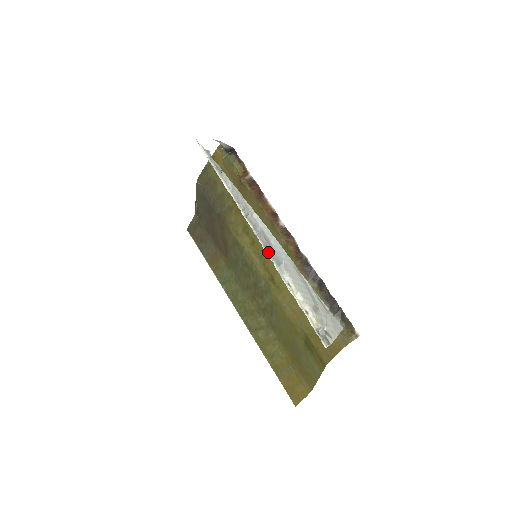
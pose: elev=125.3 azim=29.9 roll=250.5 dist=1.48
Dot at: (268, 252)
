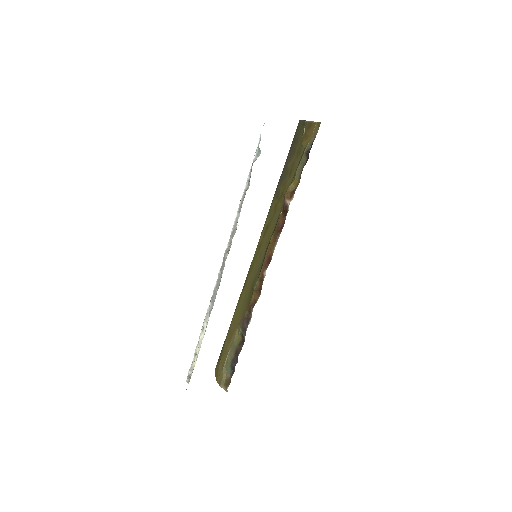
Dot at: (213, 294)
